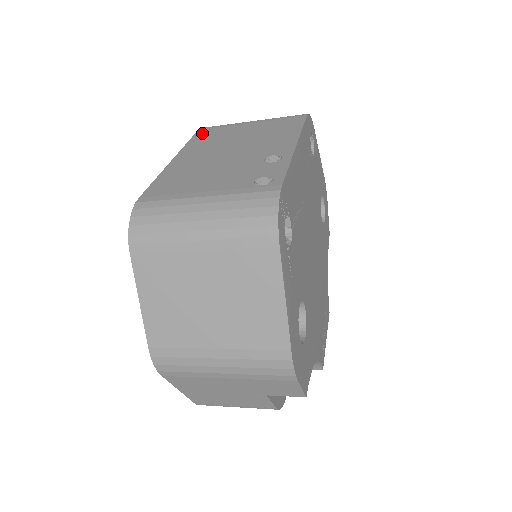
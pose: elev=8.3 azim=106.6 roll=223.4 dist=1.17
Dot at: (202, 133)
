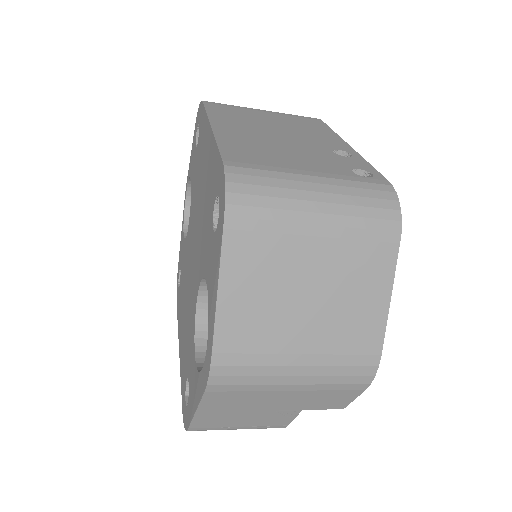
Dot at: (214, 106)
